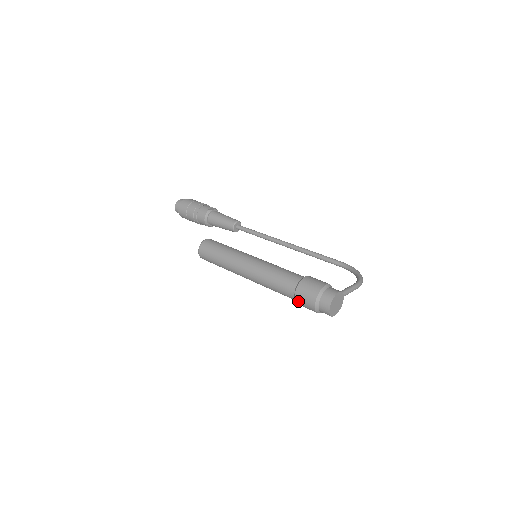
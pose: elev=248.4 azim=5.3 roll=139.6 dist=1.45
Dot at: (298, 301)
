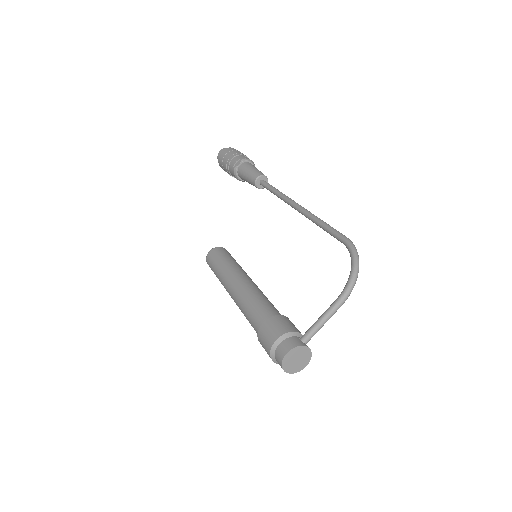
Dot at: occluded
